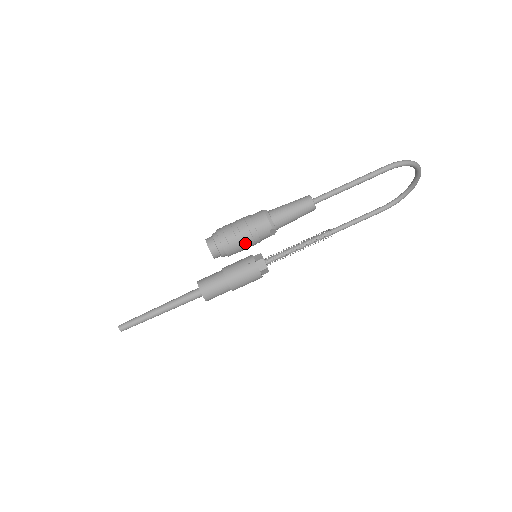
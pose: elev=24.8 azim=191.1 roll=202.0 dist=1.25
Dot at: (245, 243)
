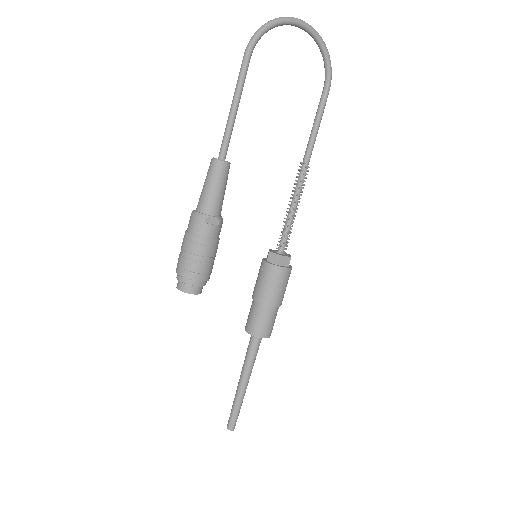
Dot at: (198, 255)
